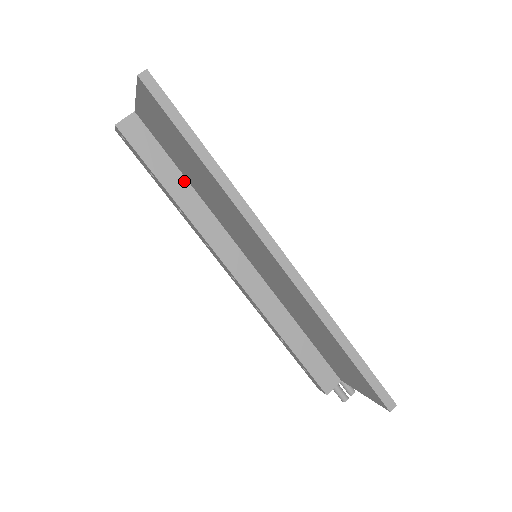
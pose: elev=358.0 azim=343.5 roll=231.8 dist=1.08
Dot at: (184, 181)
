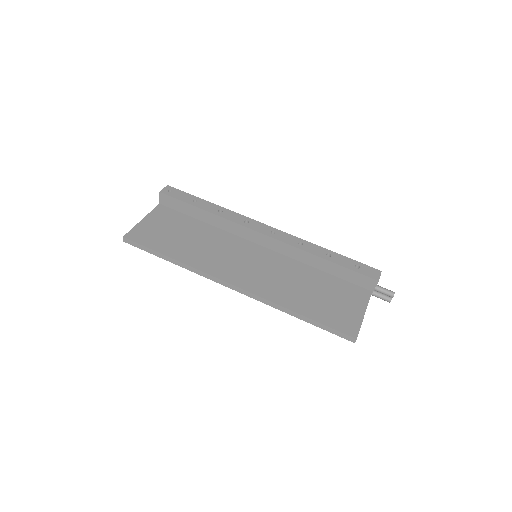
Dot at: occluded
